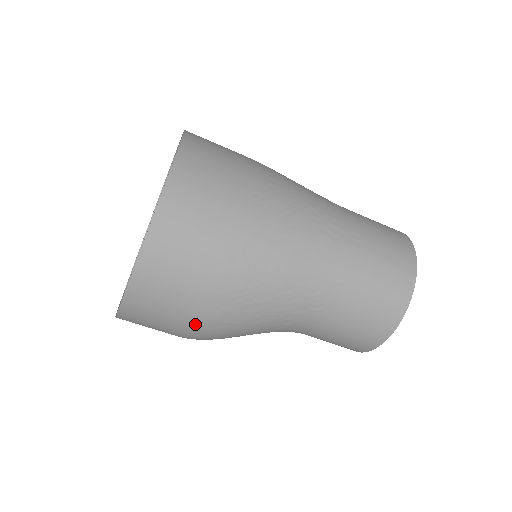
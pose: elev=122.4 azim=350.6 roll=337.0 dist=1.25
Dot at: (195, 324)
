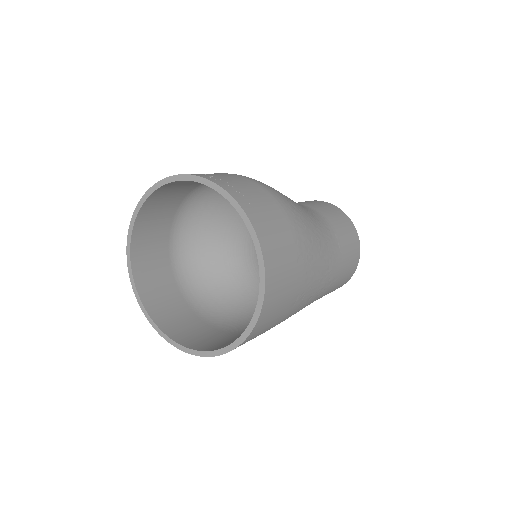
Dot at: occluded
